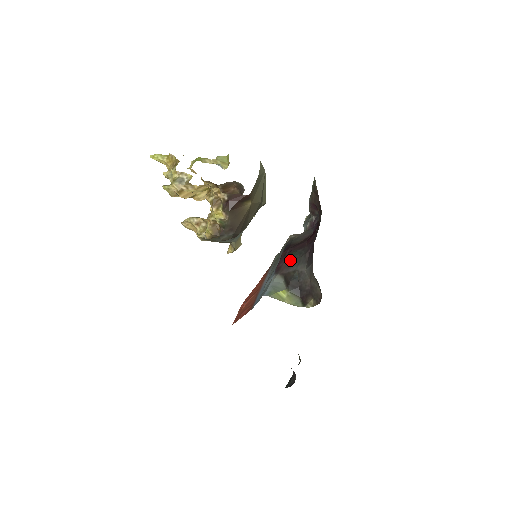
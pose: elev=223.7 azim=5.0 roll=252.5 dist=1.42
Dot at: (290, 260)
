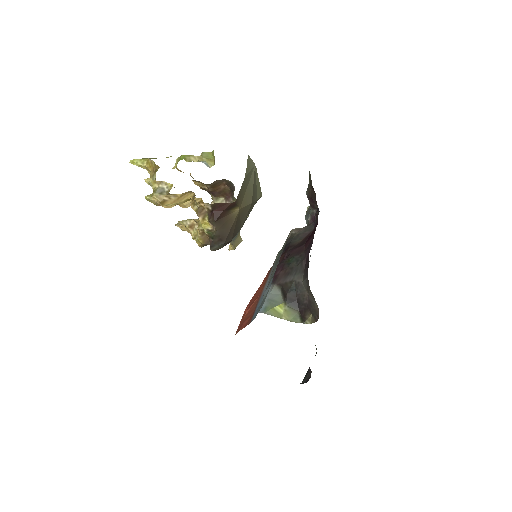
Dot at: (287, 268)
